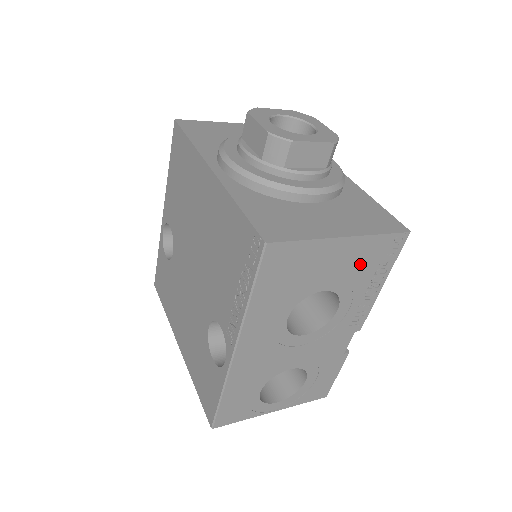
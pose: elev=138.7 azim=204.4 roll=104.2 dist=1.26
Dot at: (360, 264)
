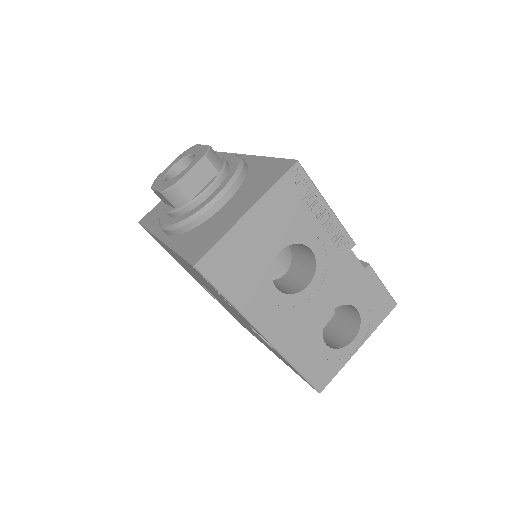
Dot at: (285, 213)
